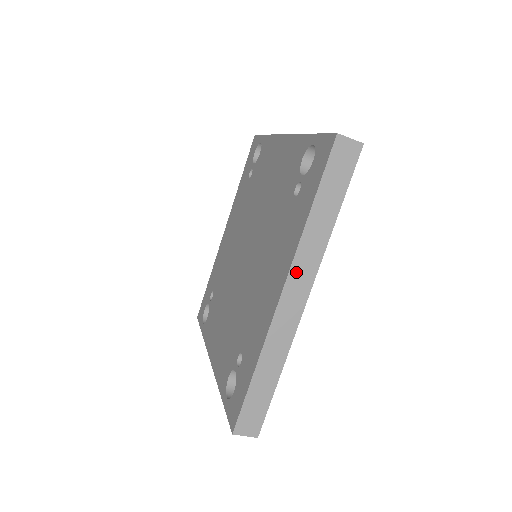
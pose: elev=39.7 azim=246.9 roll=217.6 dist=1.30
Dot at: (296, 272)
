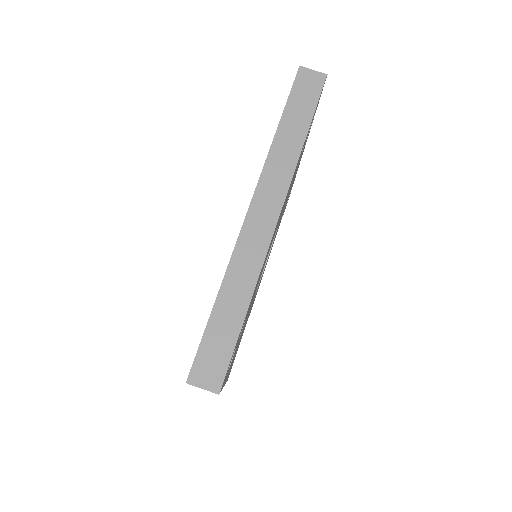
Dot at: (264, 189)
